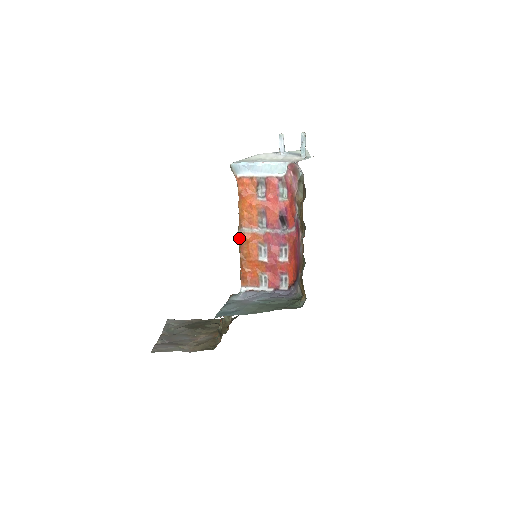
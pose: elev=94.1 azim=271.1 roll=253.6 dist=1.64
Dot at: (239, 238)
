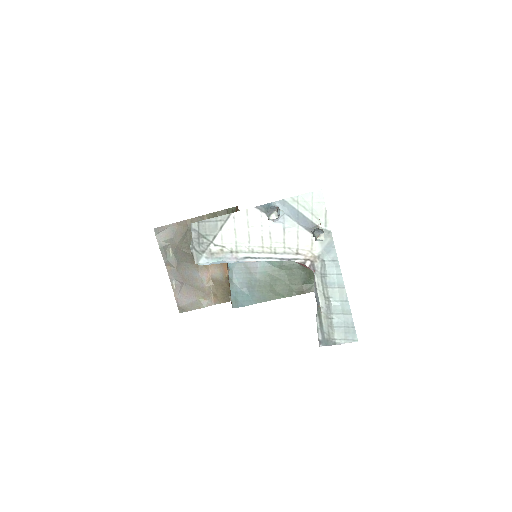
Dot at: occluded
